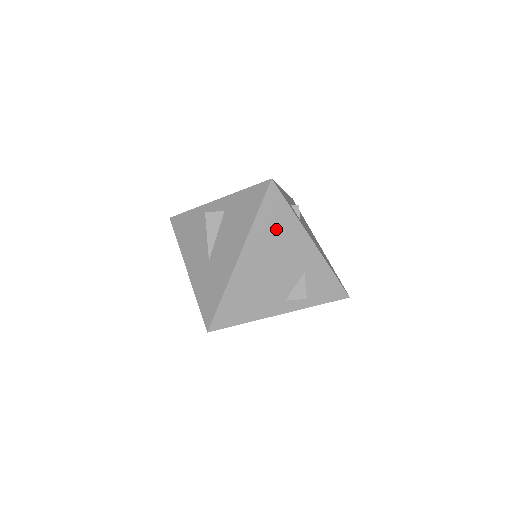
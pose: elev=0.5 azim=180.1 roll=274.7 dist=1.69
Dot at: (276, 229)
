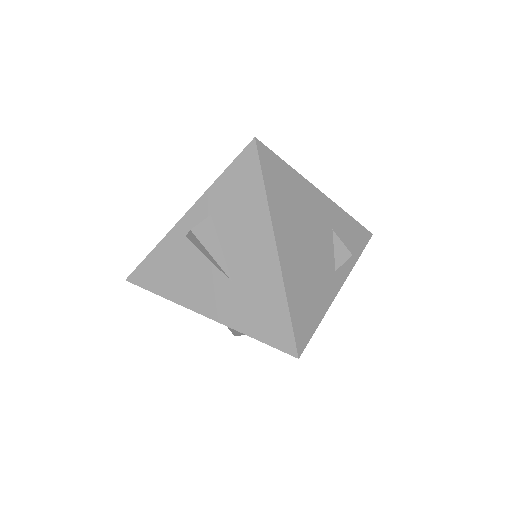
Dot at: (288, 195)
